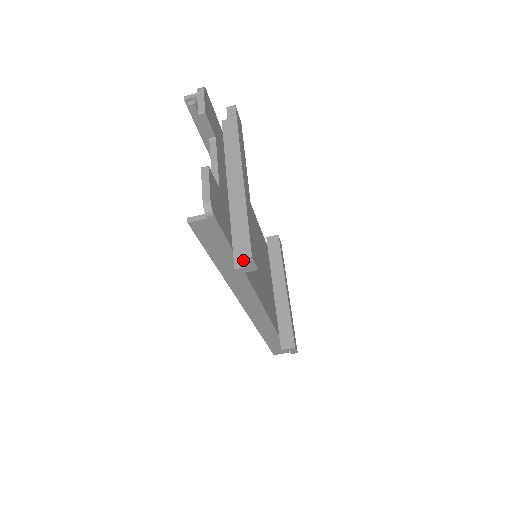
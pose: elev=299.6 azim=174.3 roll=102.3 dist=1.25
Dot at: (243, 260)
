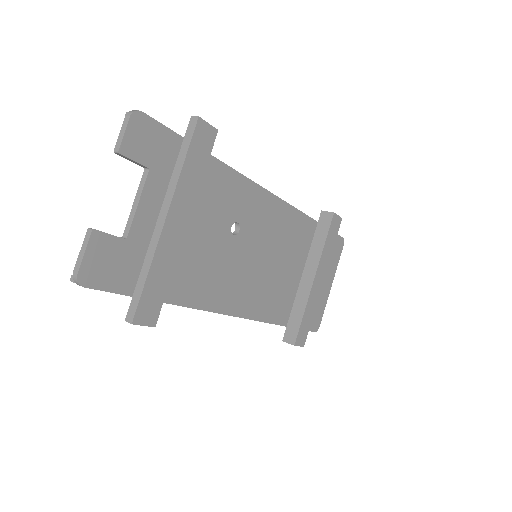
Dot at: (129, 321)
